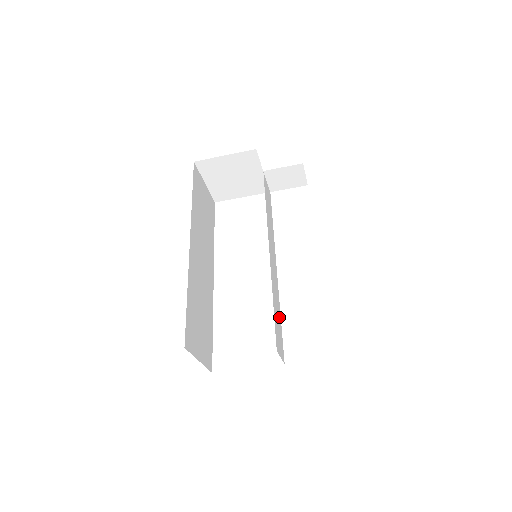
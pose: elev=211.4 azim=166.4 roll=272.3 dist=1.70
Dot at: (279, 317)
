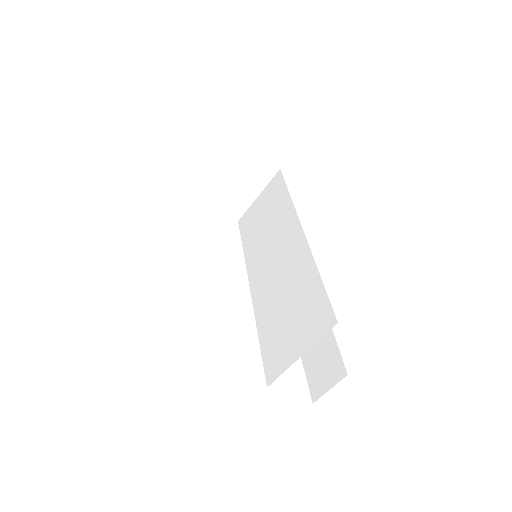
Dot at: (265, 332)
